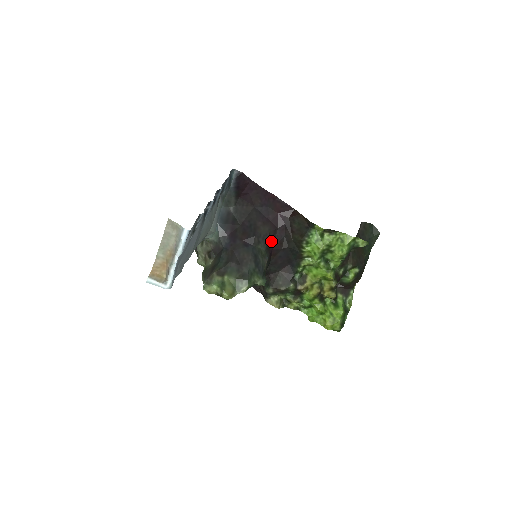
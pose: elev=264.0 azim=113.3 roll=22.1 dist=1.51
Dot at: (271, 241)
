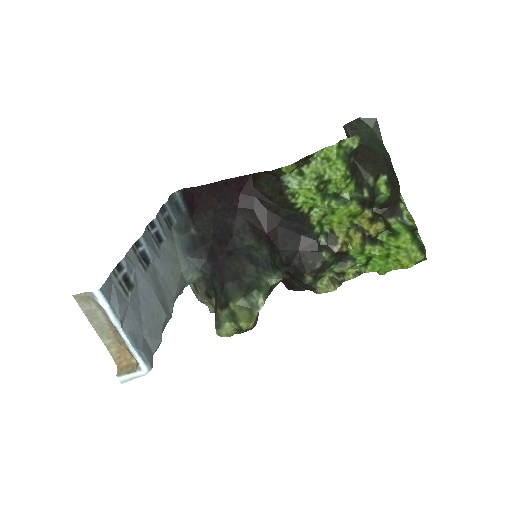
Dot at: (257, 227)
